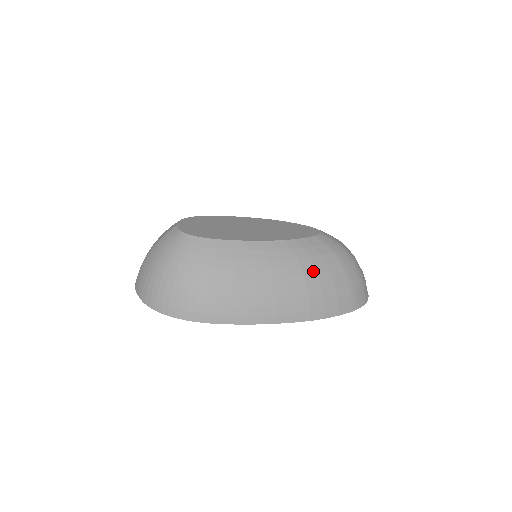
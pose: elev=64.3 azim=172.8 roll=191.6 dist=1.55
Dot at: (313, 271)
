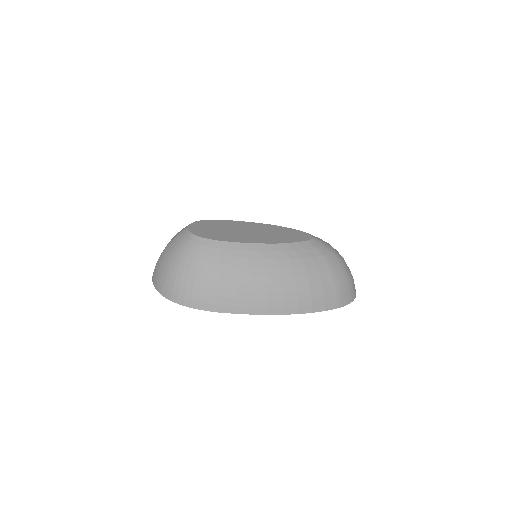
Dot at: (302, 271)
